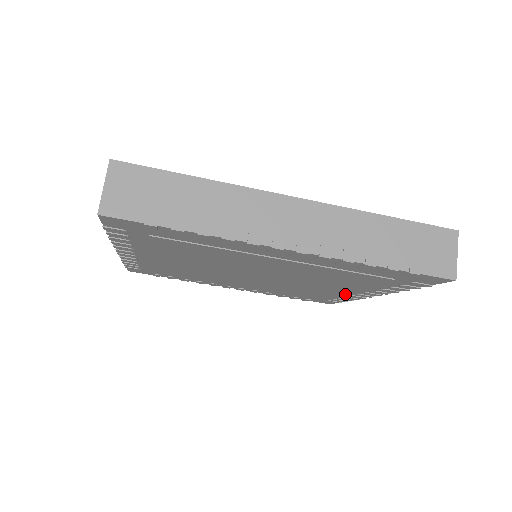
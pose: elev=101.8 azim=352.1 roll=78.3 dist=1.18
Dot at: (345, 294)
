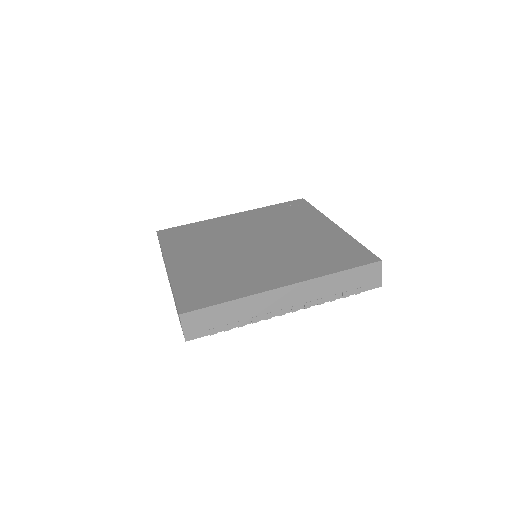
Dot at: occluded
